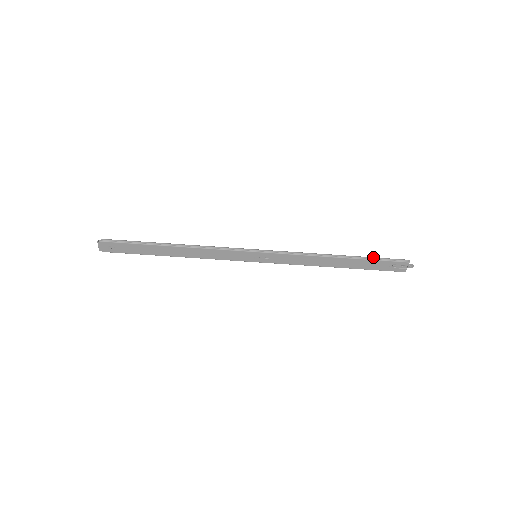
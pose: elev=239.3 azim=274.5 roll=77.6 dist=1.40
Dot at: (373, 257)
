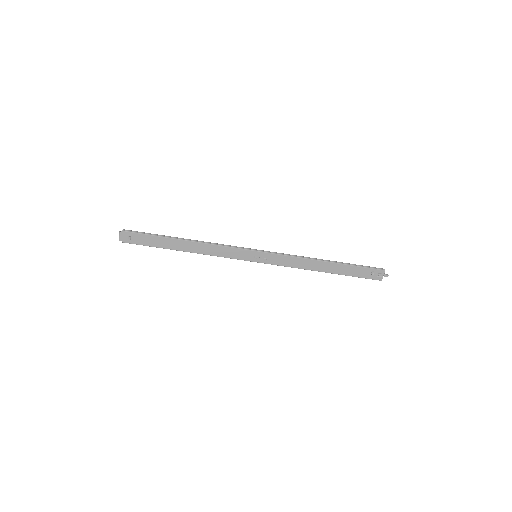
Dot at: (355, 264)
